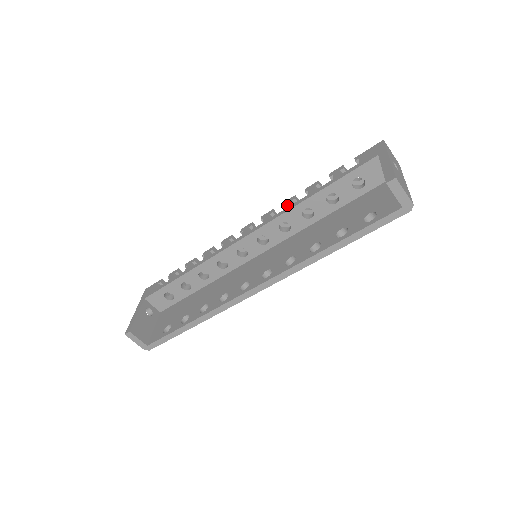
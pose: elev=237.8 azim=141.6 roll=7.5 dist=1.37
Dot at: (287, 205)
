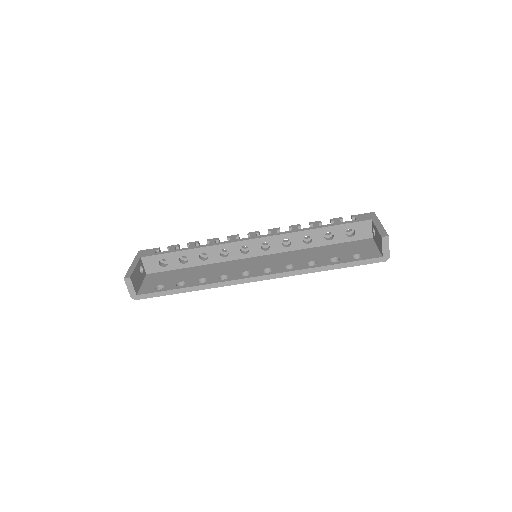
Dot at: (294, 228)
